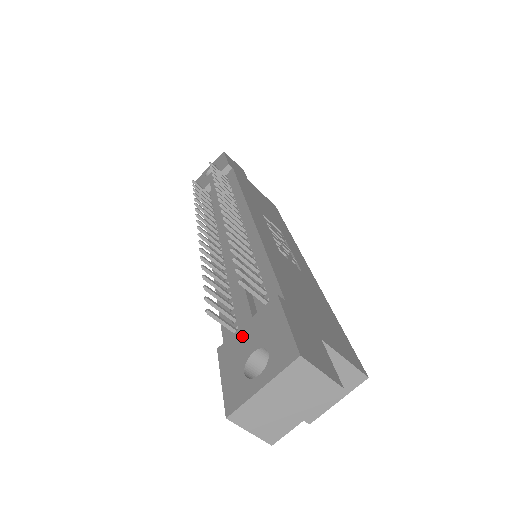
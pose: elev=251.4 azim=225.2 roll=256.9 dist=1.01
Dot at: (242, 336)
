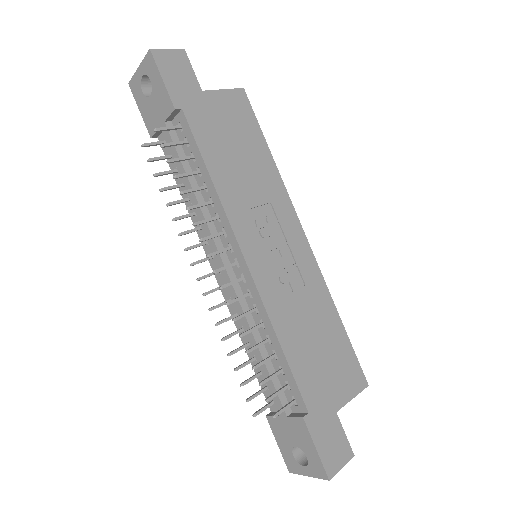
Dot at: (283, 426)
